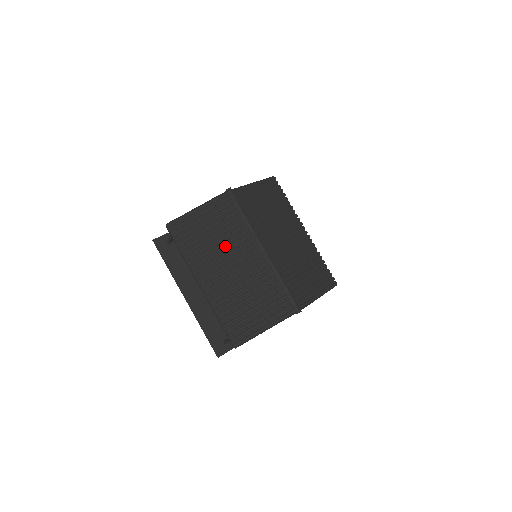
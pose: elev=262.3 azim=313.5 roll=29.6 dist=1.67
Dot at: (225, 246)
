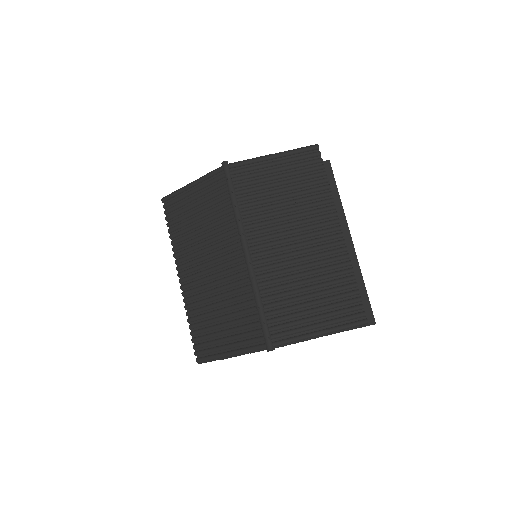
Dot at: (210, 237)
